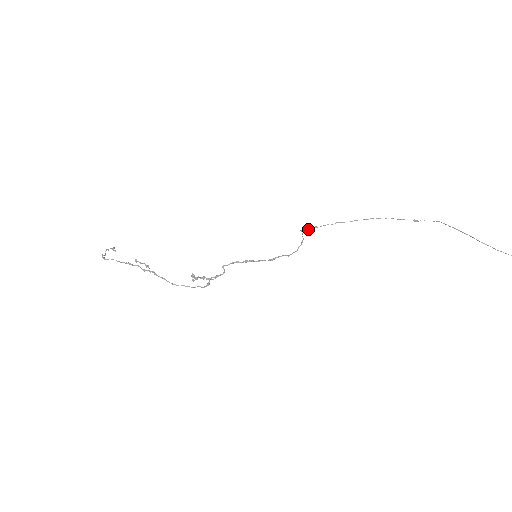
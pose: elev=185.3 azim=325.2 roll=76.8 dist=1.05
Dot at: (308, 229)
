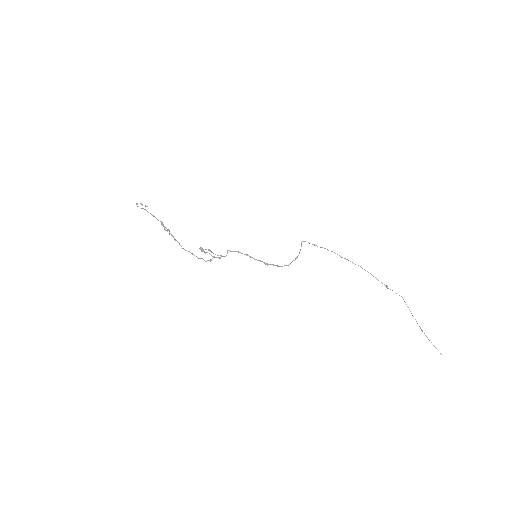
Dot at: (308, 242)
